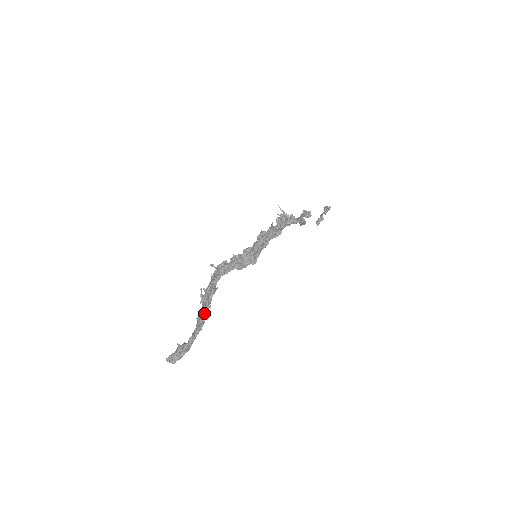
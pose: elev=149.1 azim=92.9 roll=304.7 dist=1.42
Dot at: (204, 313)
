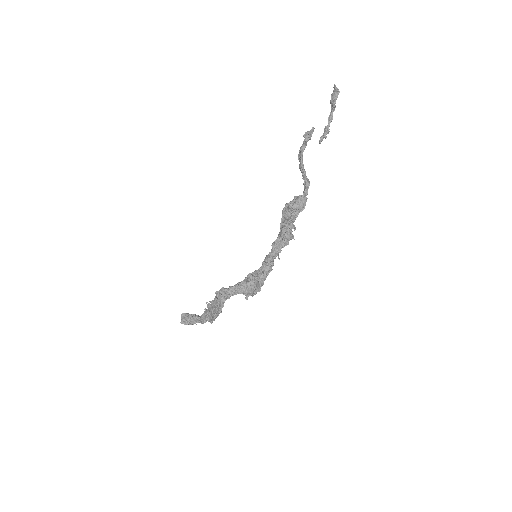
Dot at: (214, 320)
